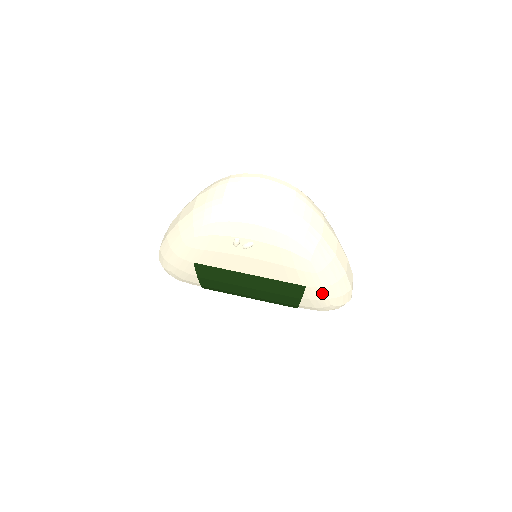
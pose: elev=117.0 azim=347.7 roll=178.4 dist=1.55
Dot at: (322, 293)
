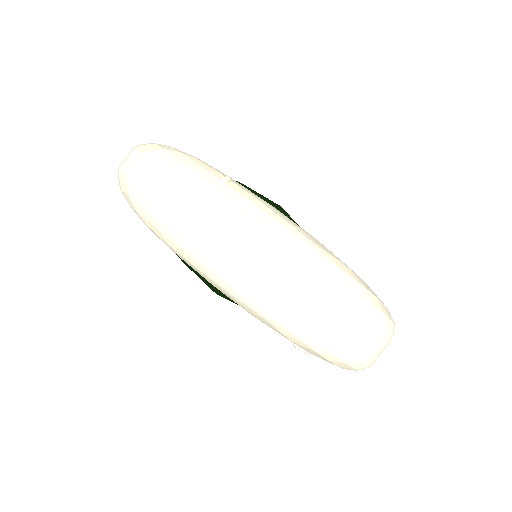
Dot at: occluded
